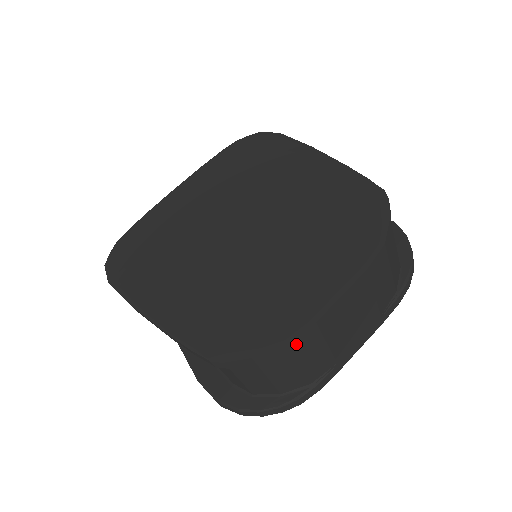
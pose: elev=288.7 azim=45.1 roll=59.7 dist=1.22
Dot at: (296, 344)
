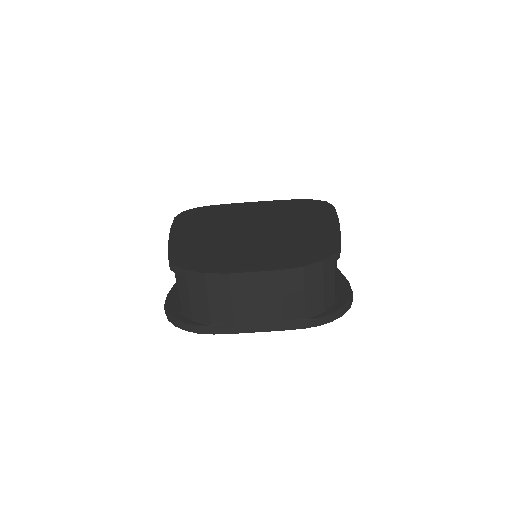
Dot at: (211, 279)
